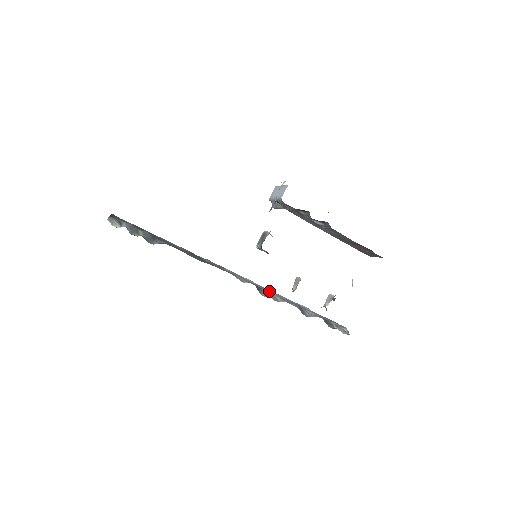
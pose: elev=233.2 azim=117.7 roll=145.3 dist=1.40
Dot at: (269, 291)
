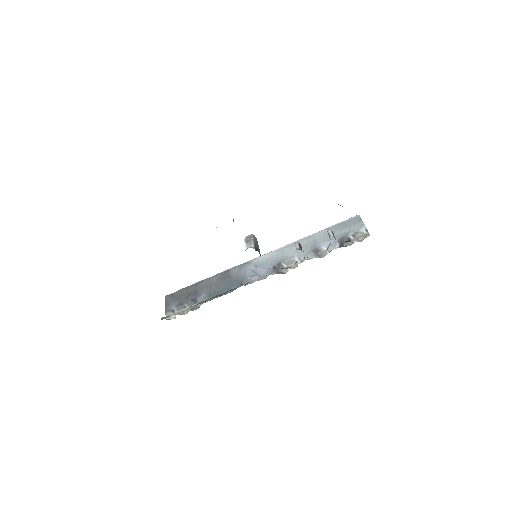
Dot at: (286, 260)
